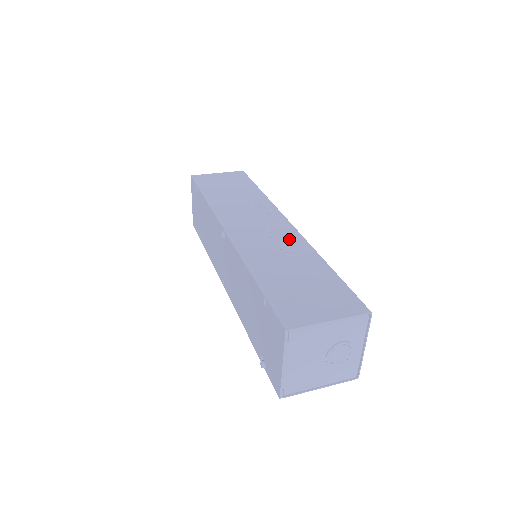
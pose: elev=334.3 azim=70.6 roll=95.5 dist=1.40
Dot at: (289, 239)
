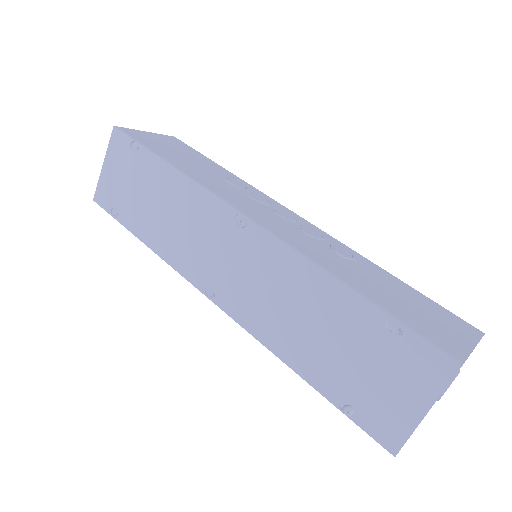
Dot at: (324, 237)
